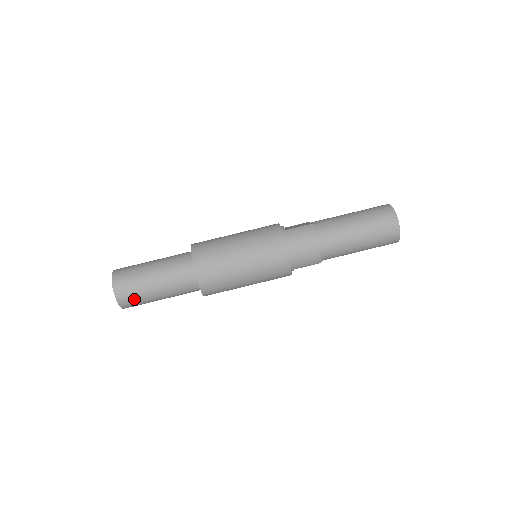
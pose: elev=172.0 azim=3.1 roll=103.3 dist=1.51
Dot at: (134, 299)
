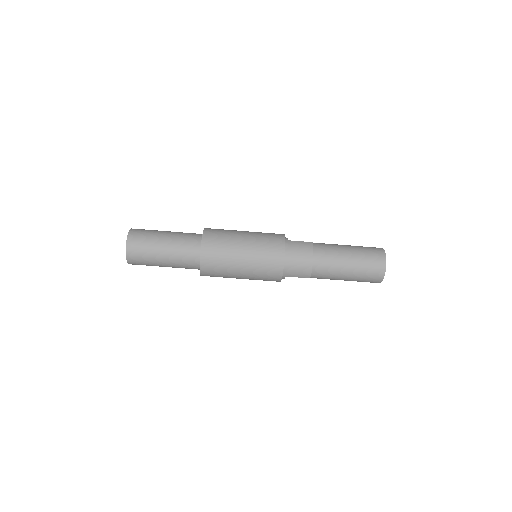
Dot at: (141, 257)
